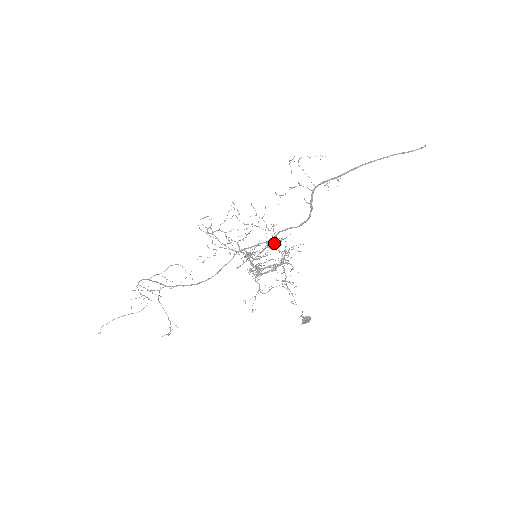
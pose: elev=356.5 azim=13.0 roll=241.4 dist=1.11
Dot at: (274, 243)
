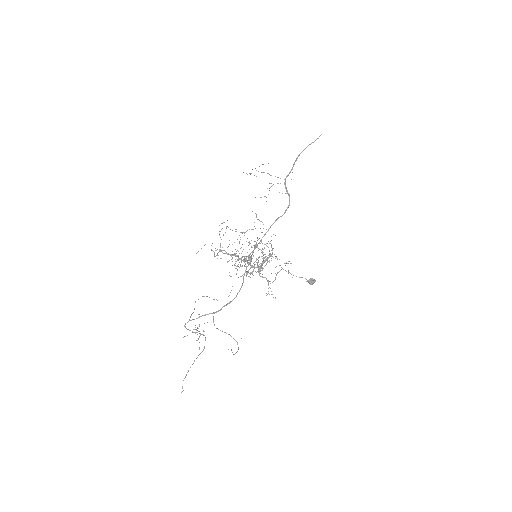
Dot at: (256, 244)
